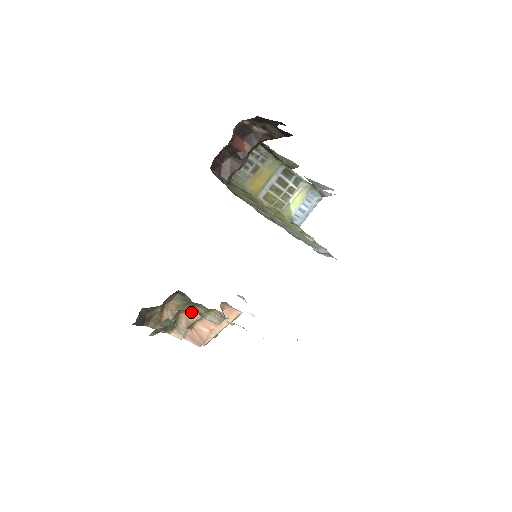
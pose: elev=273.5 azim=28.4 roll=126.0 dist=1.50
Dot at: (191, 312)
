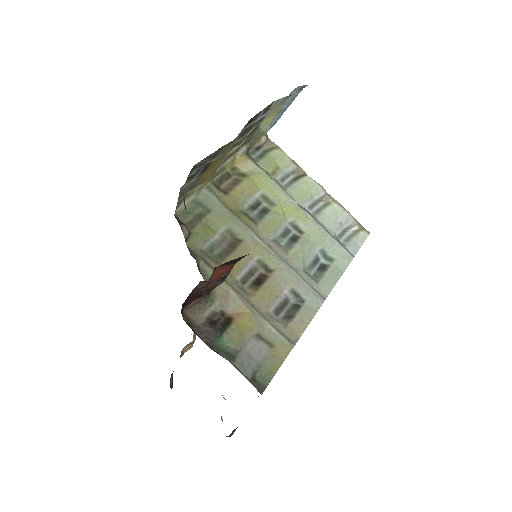
Dot at: occluded
